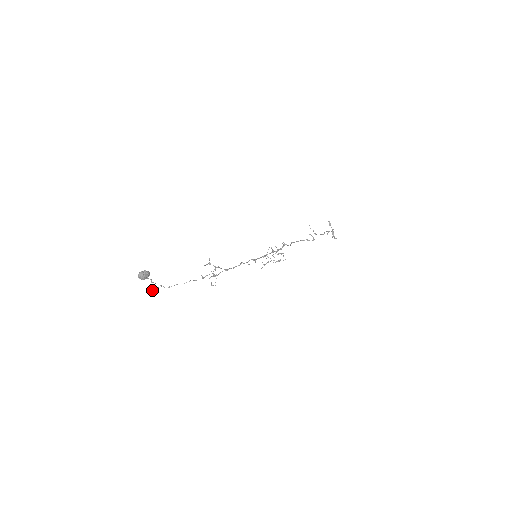
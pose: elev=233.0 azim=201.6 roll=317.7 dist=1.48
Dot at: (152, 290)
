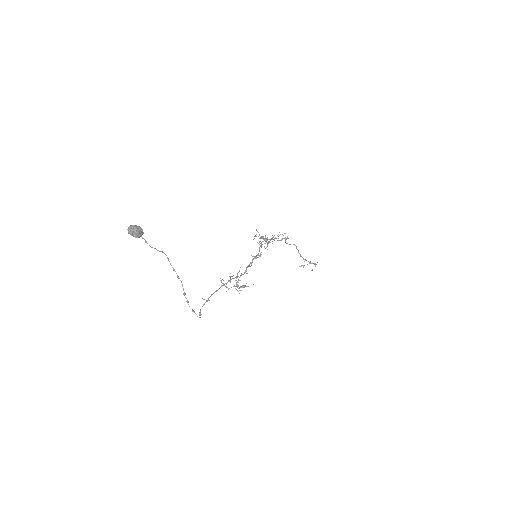
Dot at: occluded
